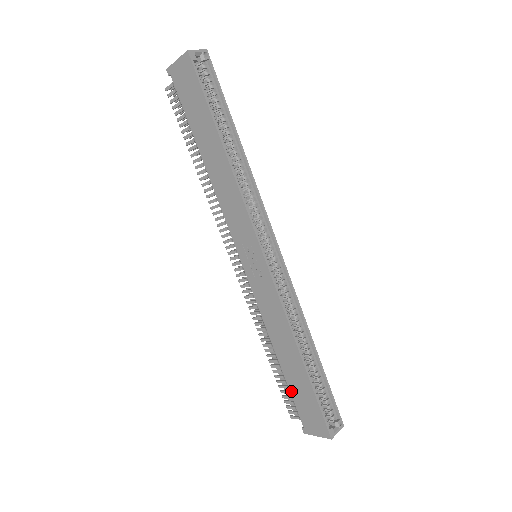
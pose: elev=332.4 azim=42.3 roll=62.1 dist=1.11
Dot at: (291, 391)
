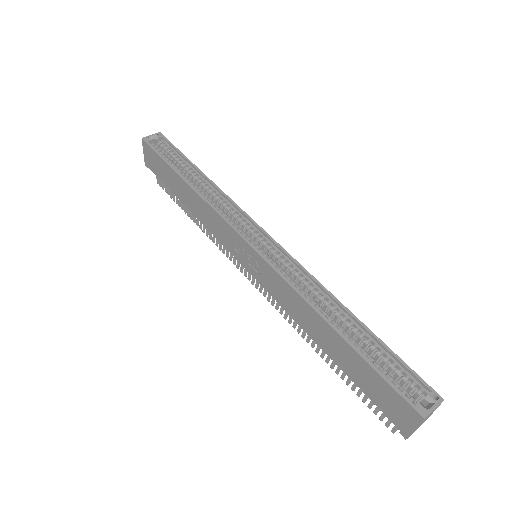
Dot at: (357, 384)
